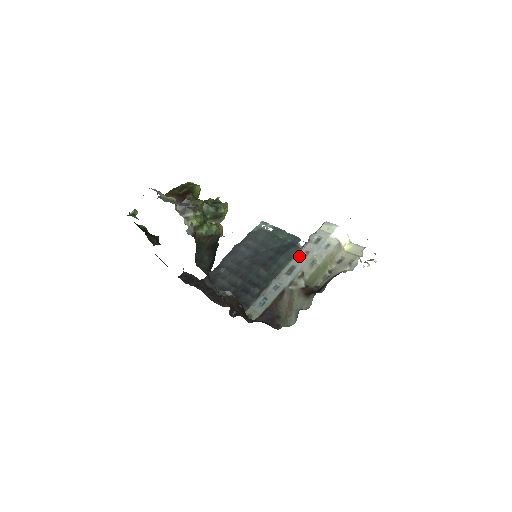
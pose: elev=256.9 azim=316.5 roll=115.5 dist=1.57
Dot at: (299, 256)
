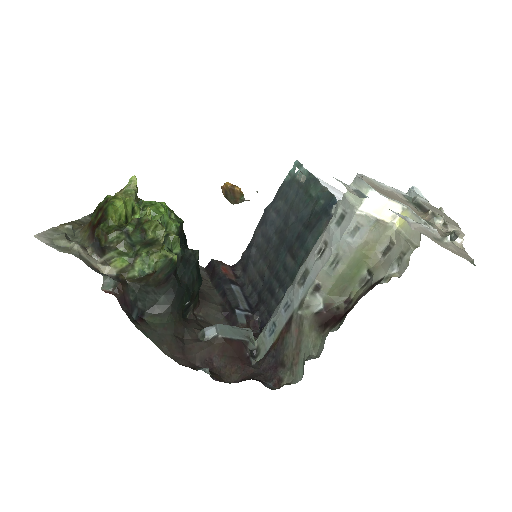
Dot at: (315, 250)
